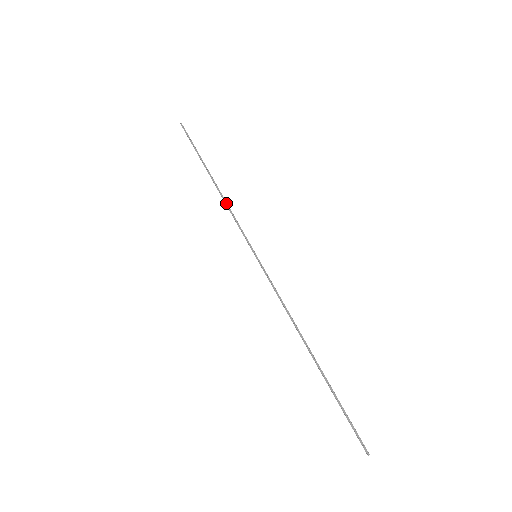
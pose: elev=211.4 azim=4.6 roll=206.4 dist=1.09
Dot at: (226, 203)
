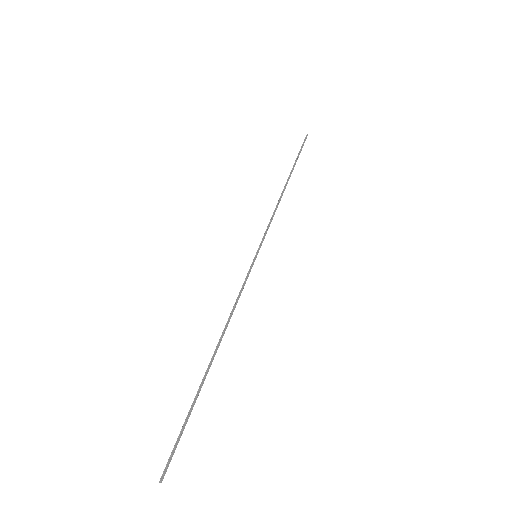
Dot at: occluded
